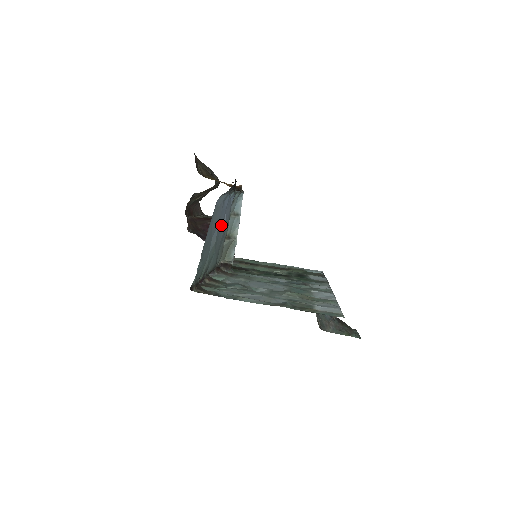
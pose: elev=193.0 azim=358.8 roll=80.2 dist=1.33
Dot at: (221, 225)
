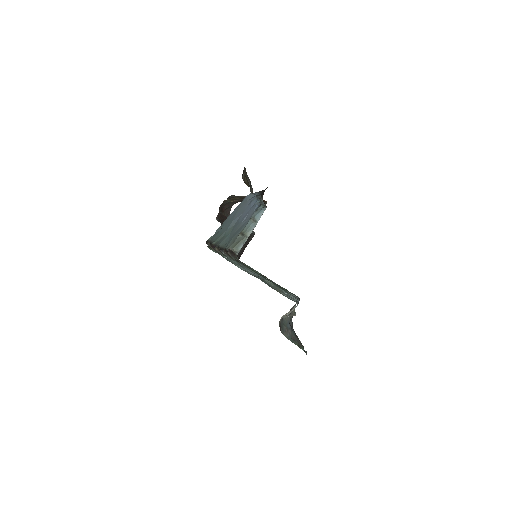
Dot at: (242, 218)
